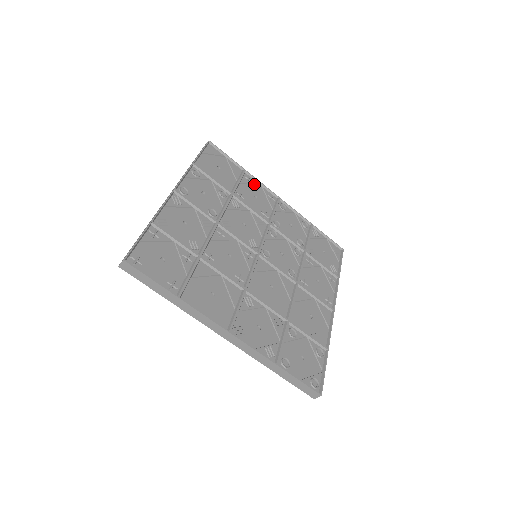
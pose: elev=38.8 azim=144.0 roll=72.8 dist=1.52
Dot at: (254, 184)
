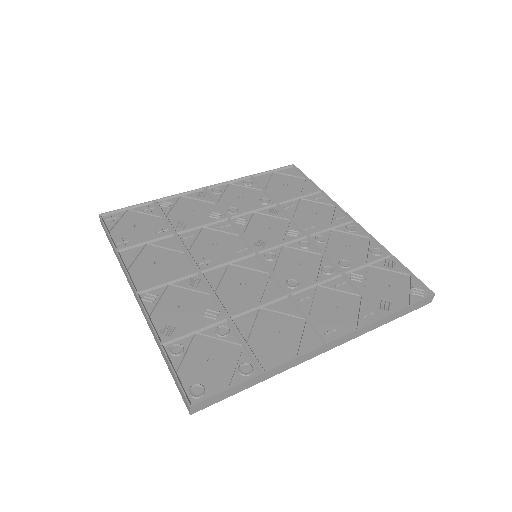
Dot at: (324, 203)
